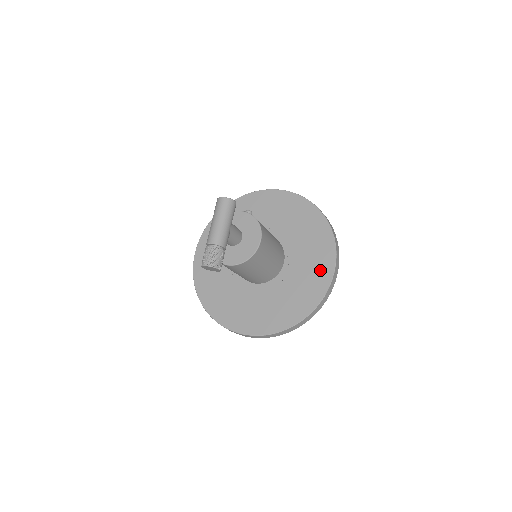
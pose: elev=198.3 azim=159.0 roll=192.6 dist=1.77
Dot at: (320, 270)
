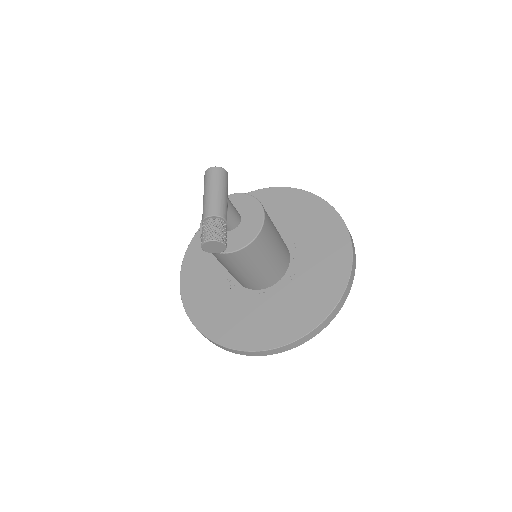
Dot at: (335, 253)
